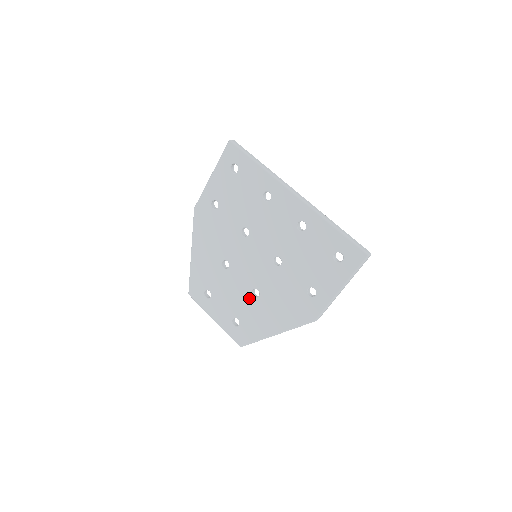
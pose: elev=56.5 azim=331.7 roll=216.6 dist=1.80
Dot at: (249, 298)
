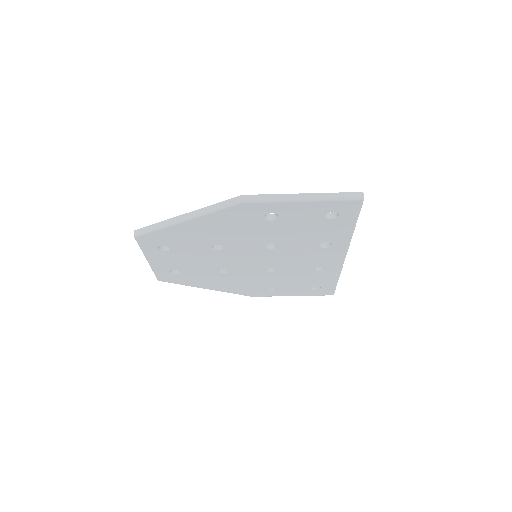
Dot at: (212, 270)
